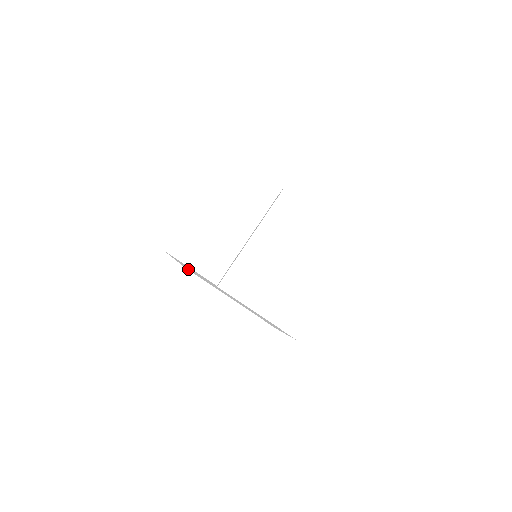
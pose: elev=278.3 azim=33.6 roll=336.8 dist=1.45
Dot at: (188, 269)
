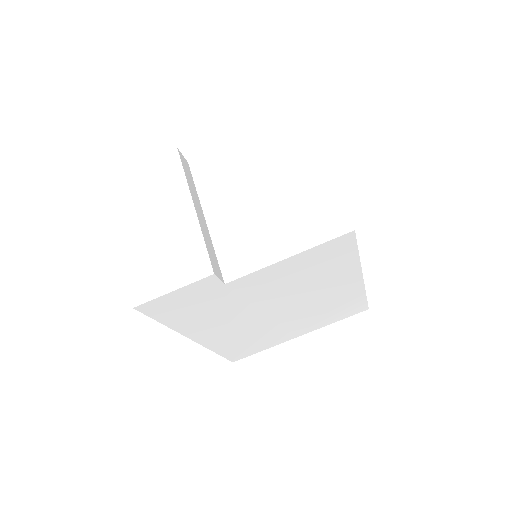
Dot at: (233, 353)
